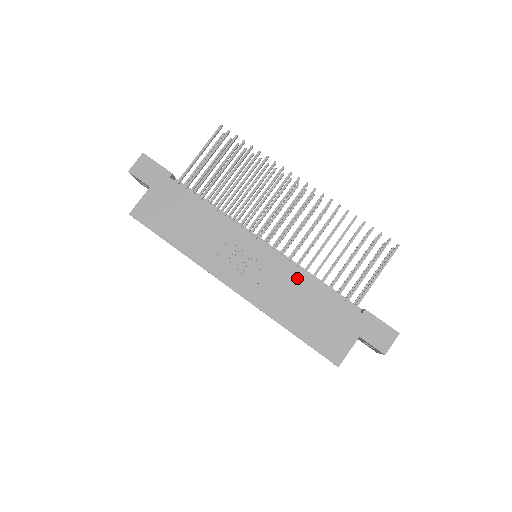
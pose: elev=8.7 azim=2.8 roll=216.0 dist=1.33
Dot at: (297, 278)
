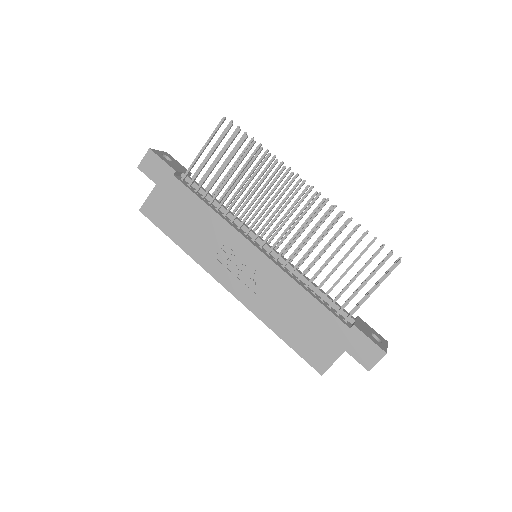
Dot at: (289, 287)
